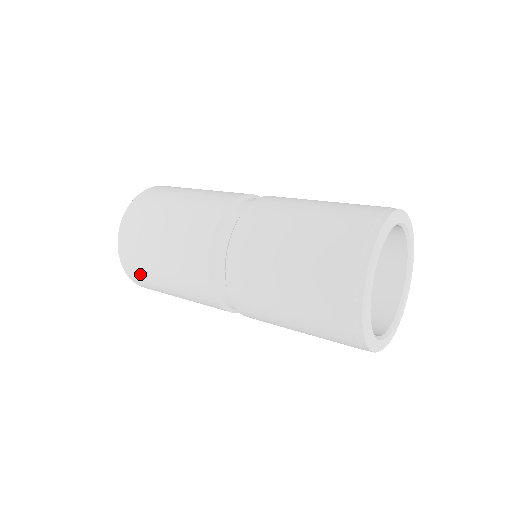
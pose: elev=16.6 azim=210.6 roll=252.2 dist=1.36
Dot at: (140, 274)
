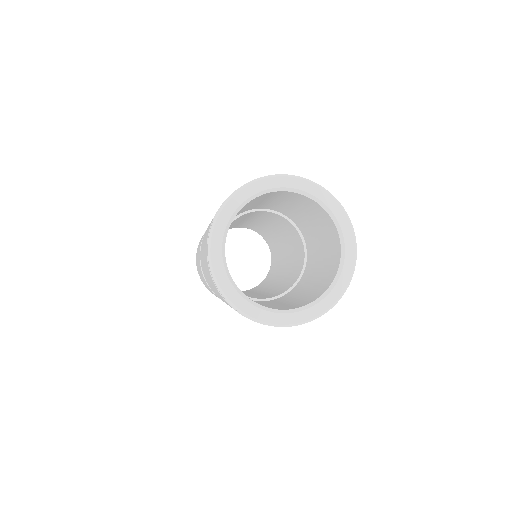
Dot at: occluded
